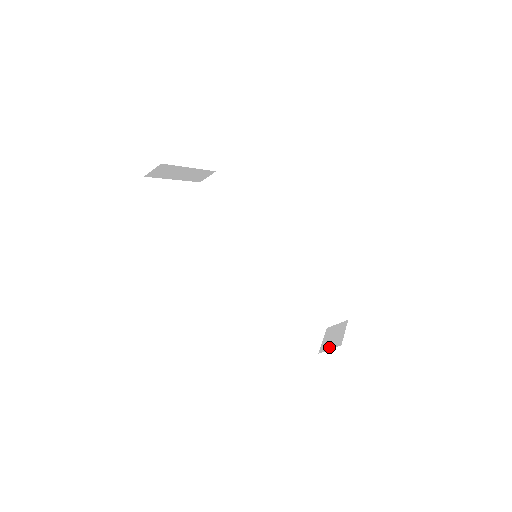
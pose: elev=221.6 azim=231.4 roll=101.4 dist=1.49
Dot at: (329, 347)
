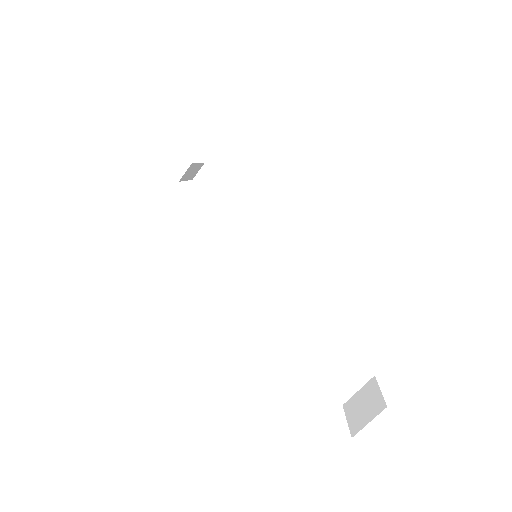
Dot at: occluded
